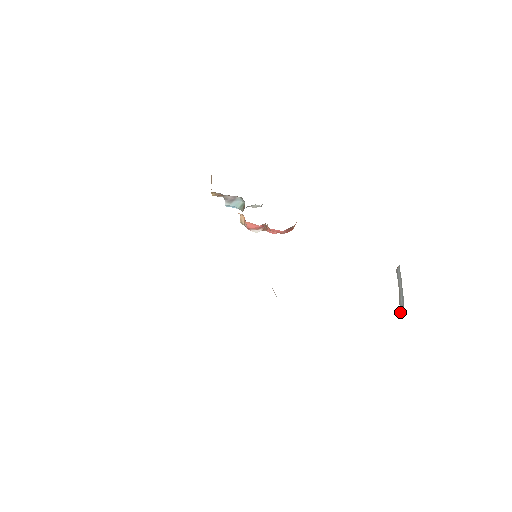
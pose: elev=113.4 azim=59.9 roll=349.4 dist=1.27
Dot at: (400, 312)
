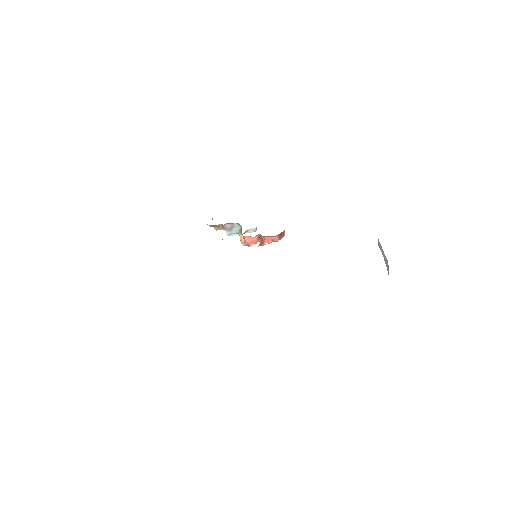
Dot at: (388, 271)
